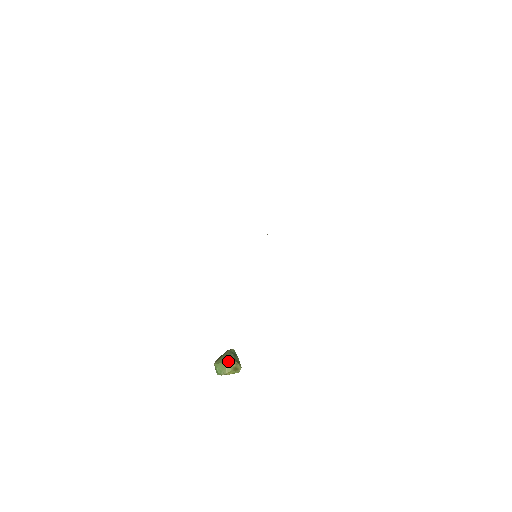
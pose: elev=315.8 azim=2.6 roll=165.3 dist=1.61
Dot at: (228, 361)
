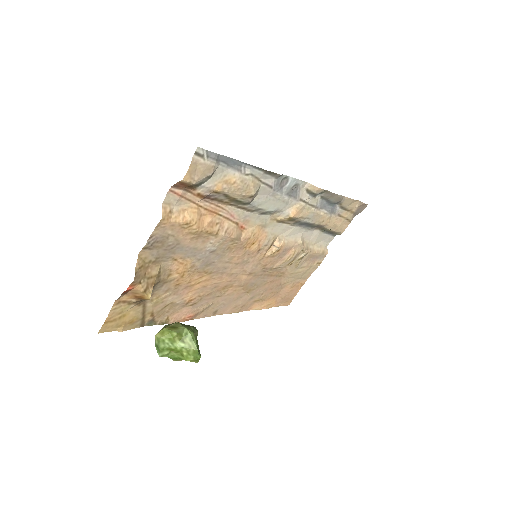
Dot at: (166, 325)
